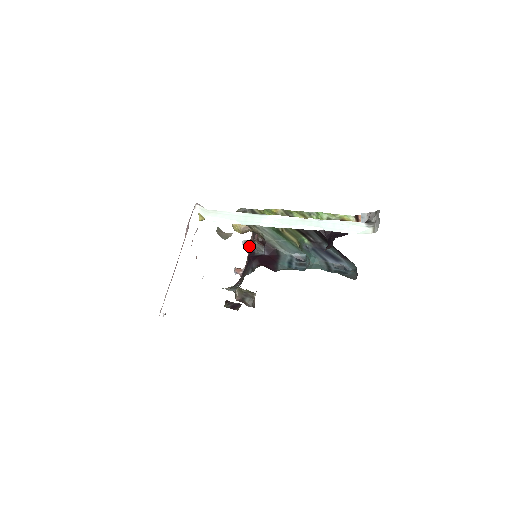
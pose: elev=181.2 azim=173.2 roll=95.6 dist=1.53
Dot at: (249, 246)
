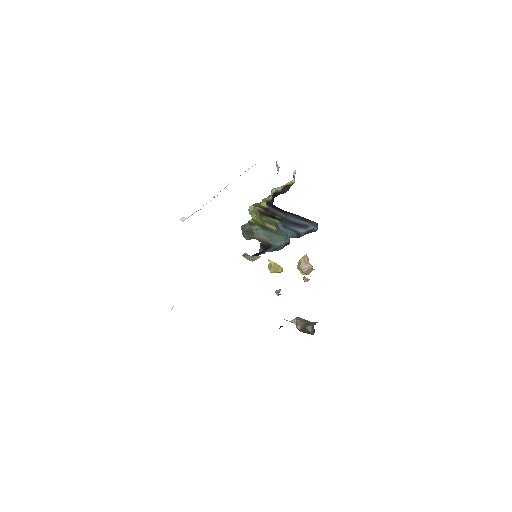
Dot at: (304, 277)
